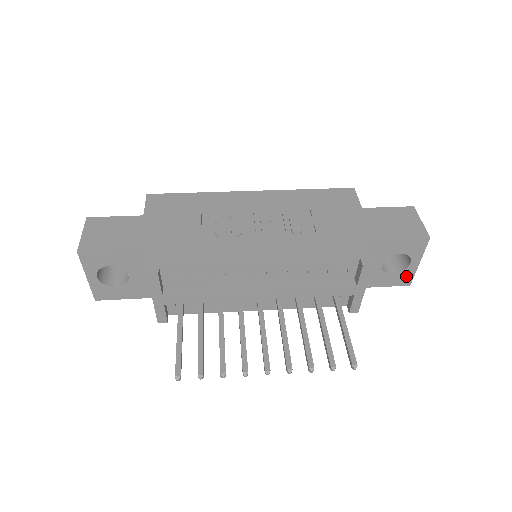
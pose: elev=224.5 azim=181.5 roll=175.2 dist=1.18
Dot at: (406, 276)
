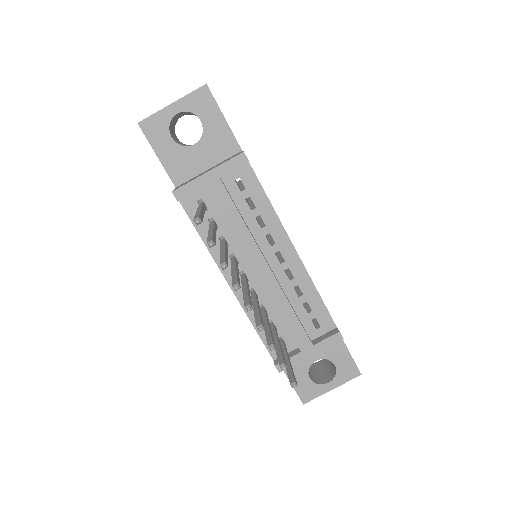
Dot at: (312, 392)
